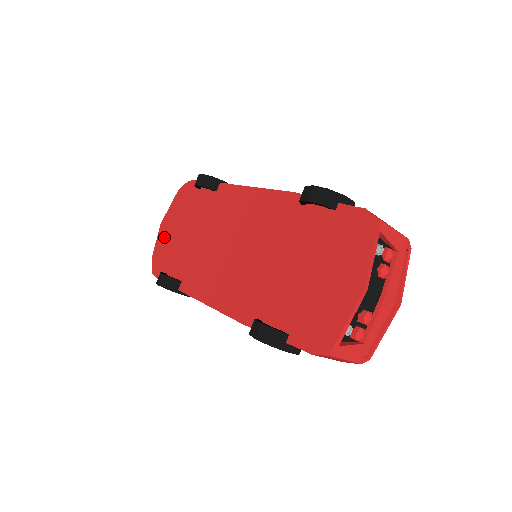
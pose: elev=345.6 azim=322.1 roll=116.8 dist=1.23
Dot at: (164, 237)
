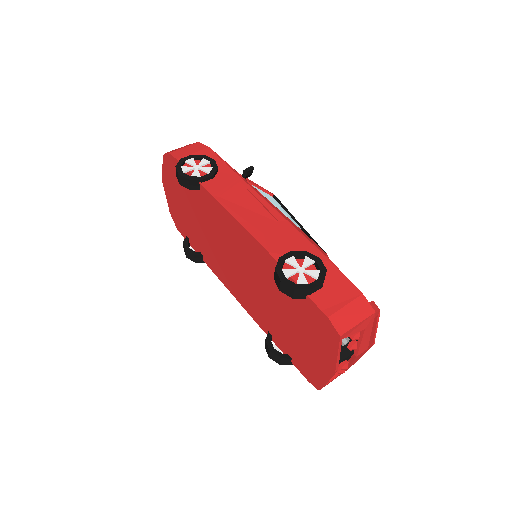
Dot at: (171, 200)
